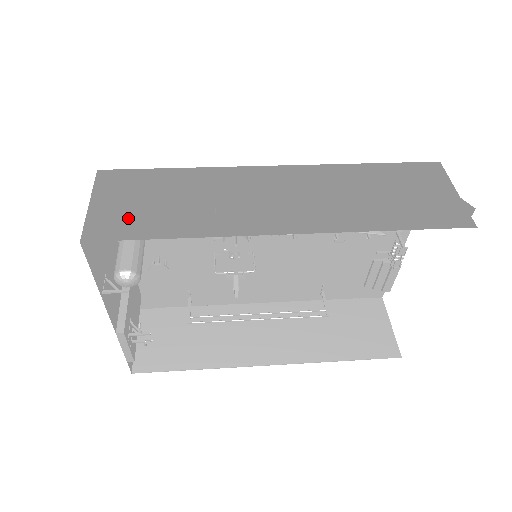
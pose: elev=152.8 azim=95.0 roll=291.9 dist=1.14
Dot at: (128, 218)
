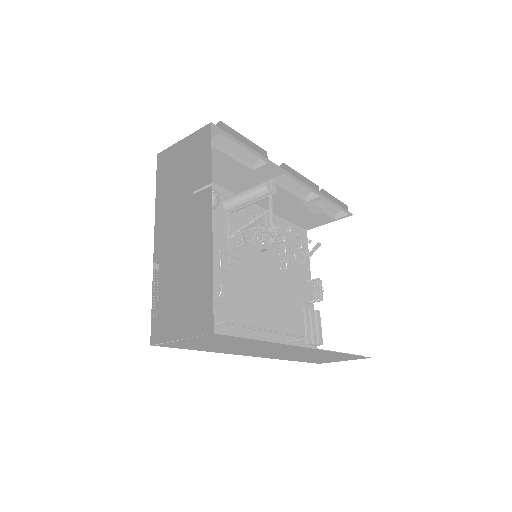
Dot at: (229, 130)
